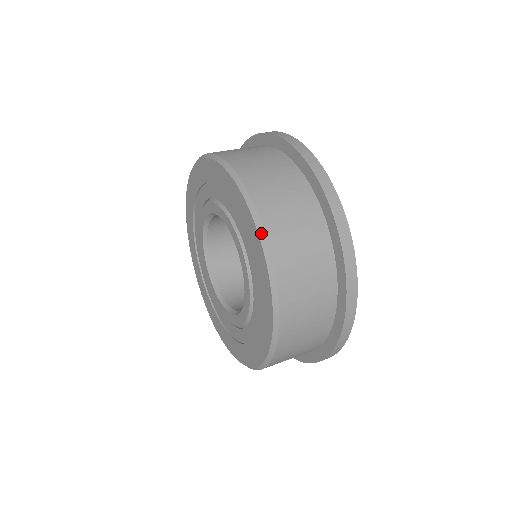
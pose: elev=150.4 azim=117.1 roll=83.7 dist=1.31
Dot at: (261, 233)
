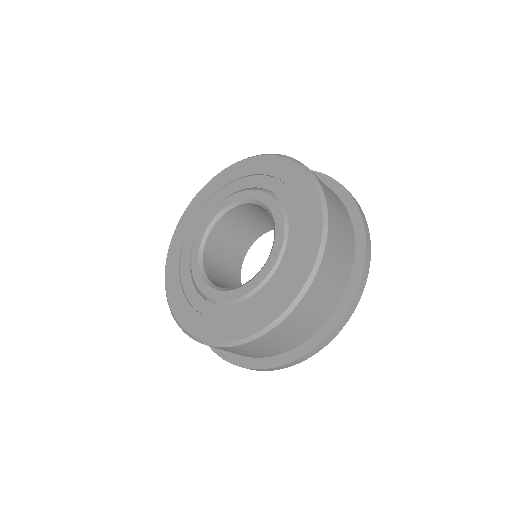
Dot at: (305, 168)
